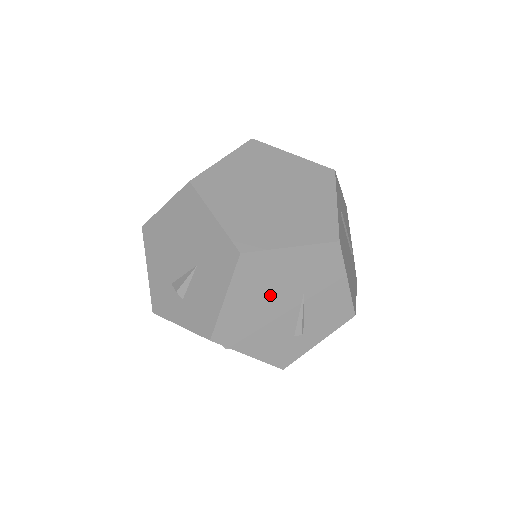
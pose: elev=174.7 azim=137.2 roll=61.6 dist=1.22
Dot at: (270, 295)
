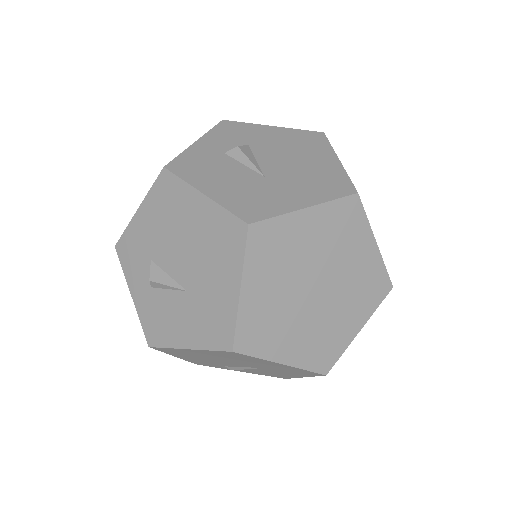
Dot at: (231, 360)
